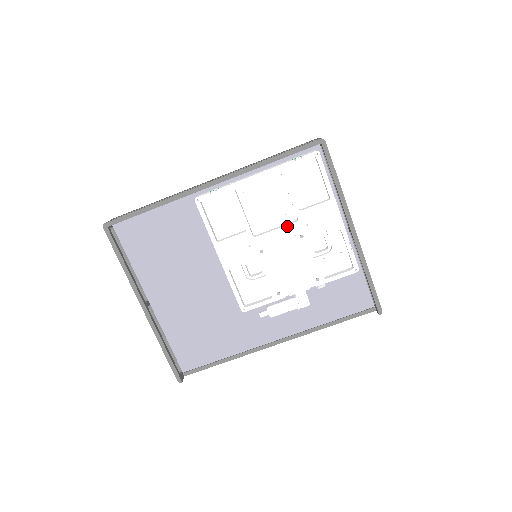
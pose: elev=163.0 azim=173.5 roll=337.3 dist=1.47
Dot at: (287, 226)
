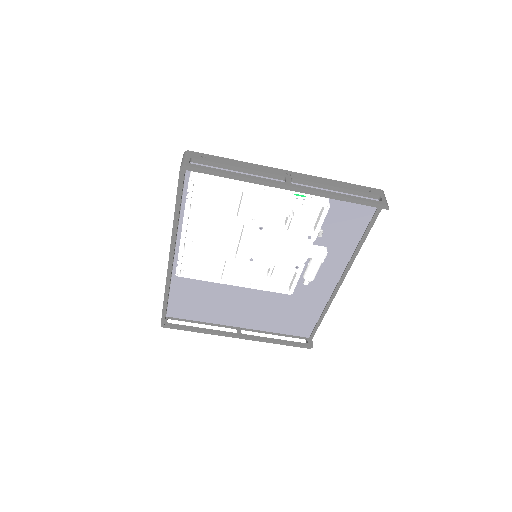
Dot at: (243, 233)
